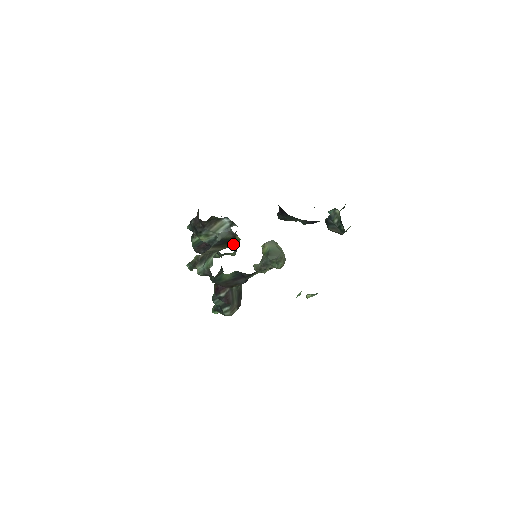
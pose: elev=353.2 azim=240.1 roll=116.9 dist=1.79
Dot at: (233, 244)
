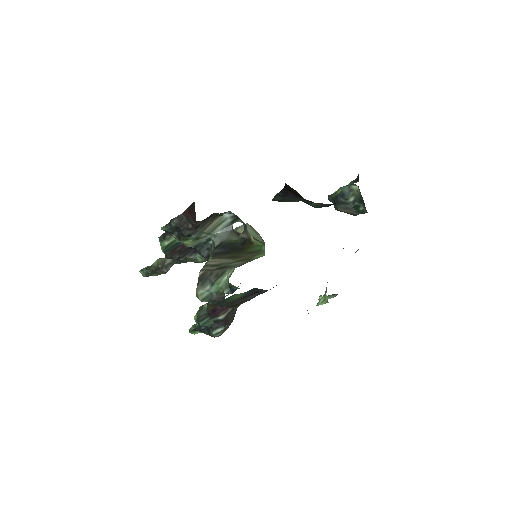
Dot at: (252, 253)
